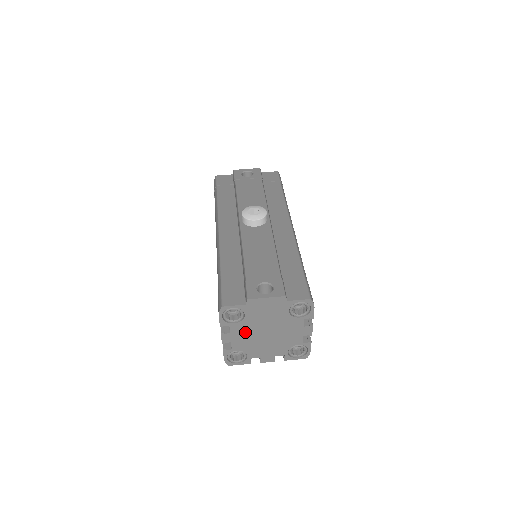
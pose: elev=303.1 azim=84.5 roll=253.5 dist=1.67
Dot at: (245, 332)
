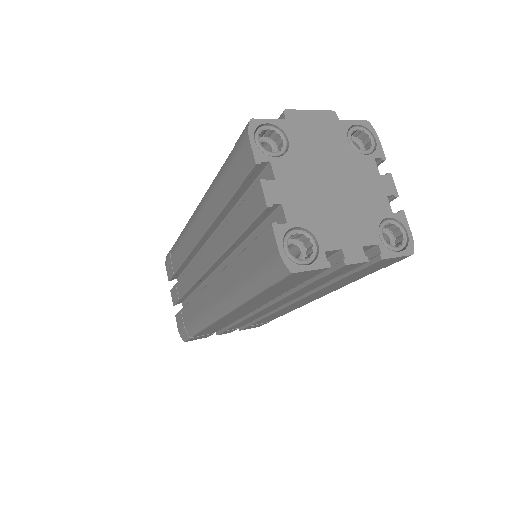
Dot at: (298, 180)
